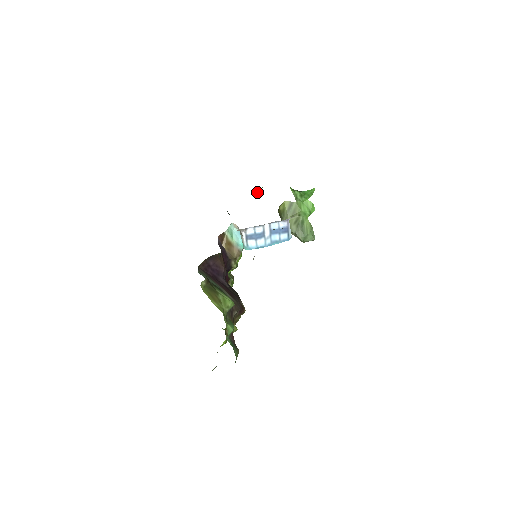
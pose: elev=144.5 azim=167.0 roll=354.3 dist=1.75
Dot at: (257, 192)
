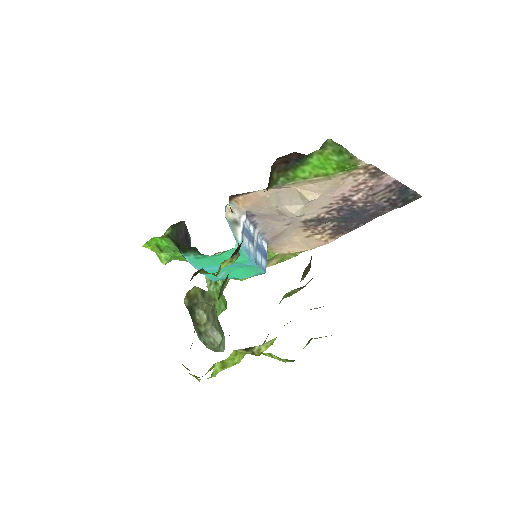
Dot at: (164, 263)
